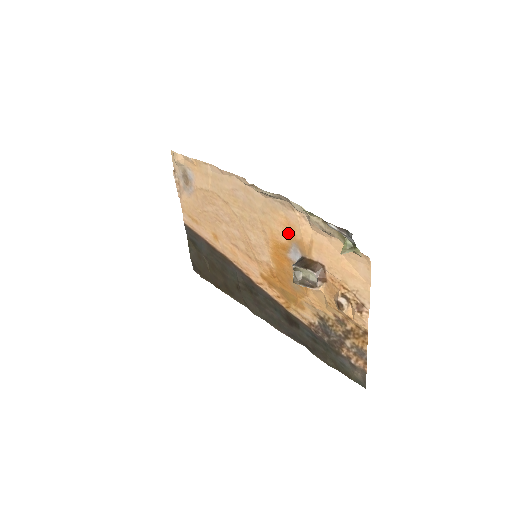
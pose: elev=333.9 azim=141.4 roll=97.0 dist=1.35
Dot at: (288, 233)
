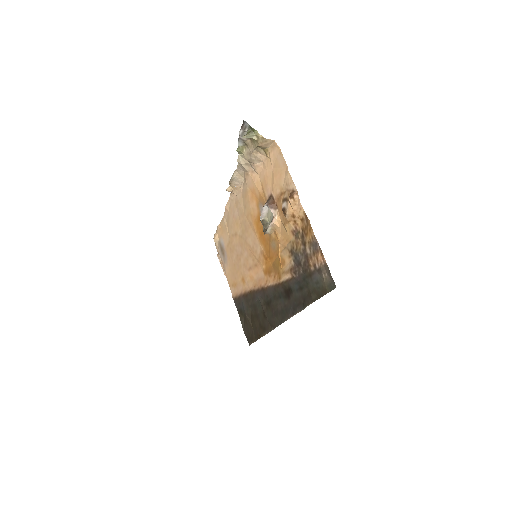
Dot at: (255, 201)
